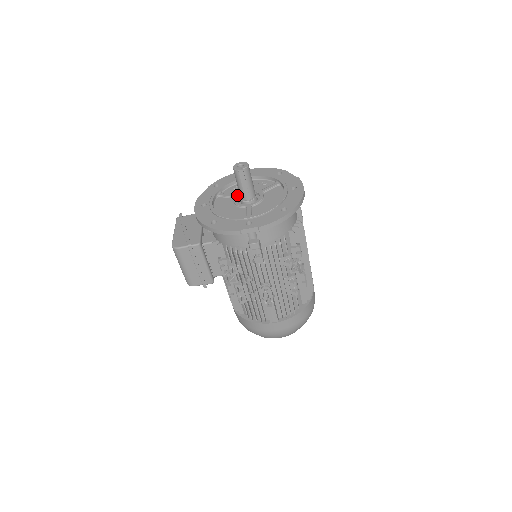
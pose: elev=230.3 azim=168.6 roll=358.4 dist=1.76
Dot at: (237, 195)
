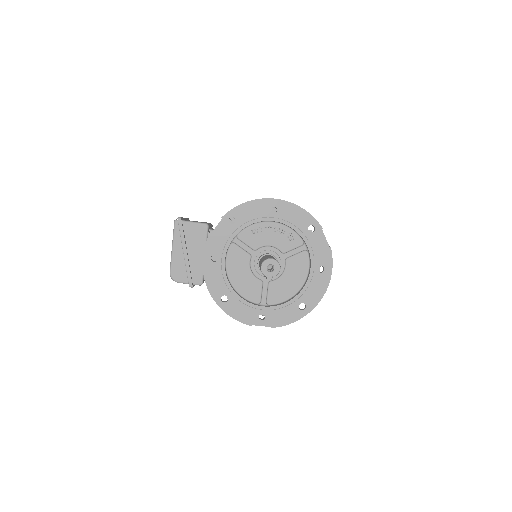
Dot at: (255, 253)
